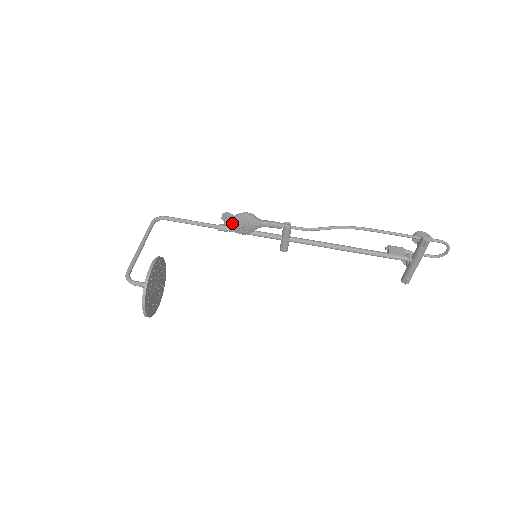
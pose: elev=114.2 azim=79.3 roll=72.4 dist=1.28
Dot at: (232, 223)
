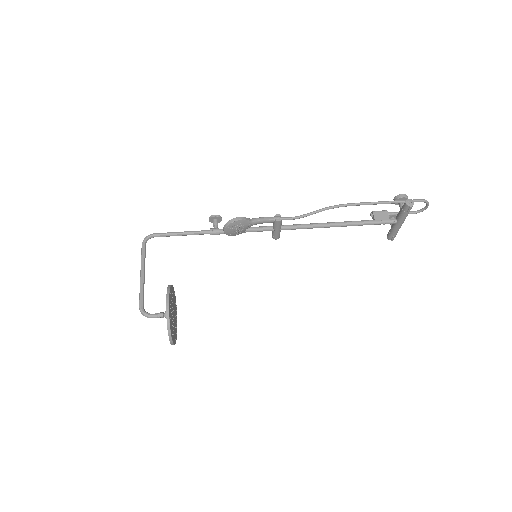
Dot at: (225, 230)
